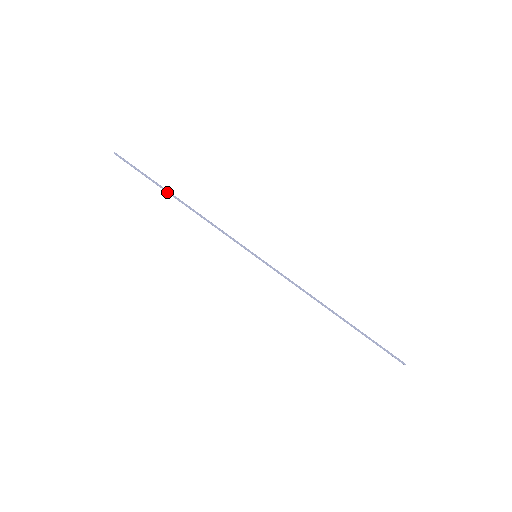
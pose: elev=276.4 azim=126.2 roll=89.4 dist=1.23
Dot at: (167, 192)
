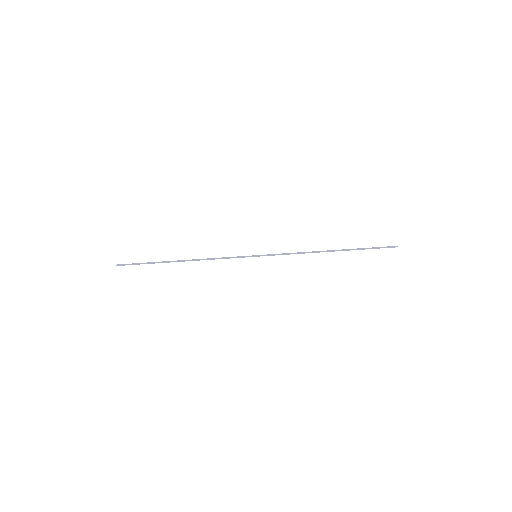
Dot at: (169, 262)
